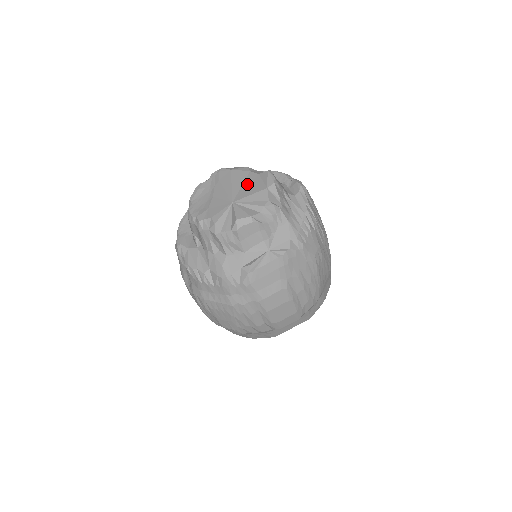
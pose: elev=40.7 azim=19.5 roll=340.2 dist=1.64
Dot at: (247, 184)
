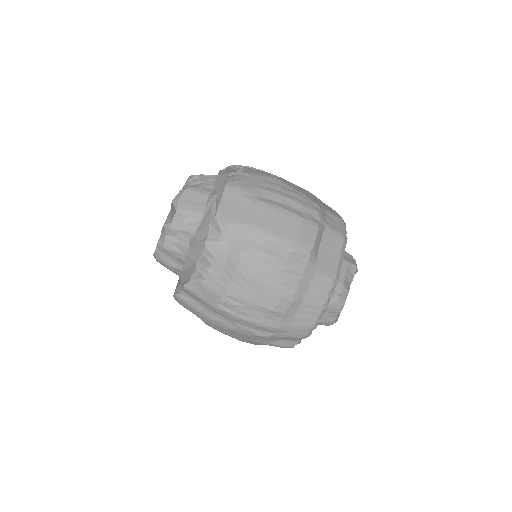
Dot at: occluded
